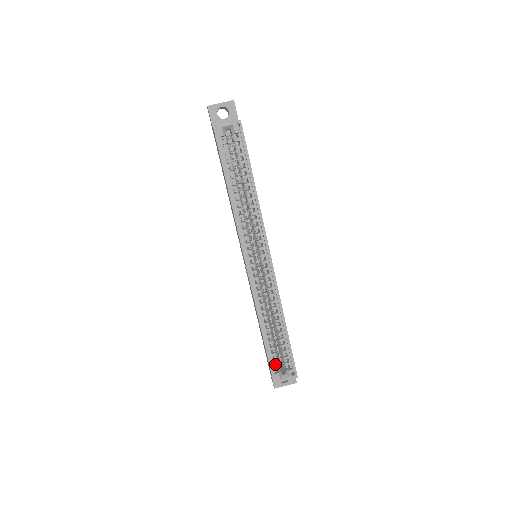
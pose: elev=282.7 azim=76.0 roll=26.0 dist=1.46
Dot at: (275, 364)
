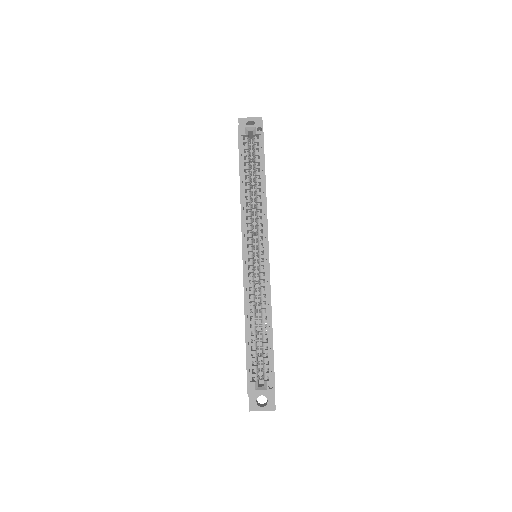
Dot at: (253, 373)
